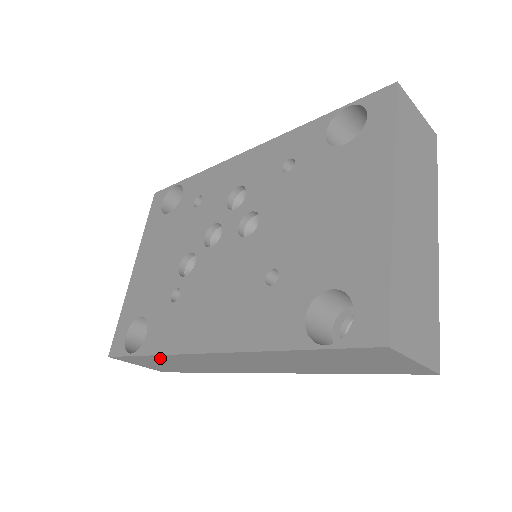
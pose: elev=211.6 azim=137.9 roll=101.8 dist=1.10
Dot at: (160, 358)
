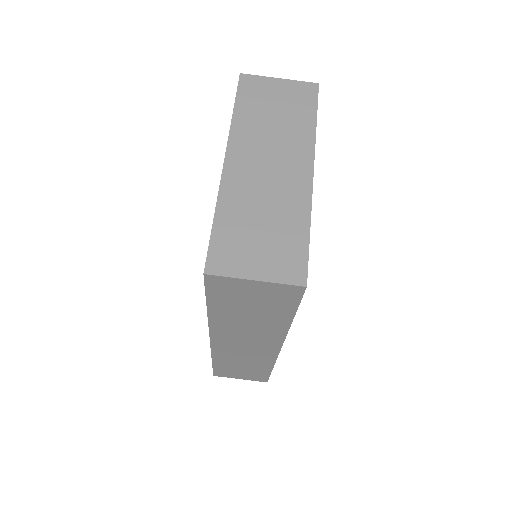
Dot at: (221, 362)
